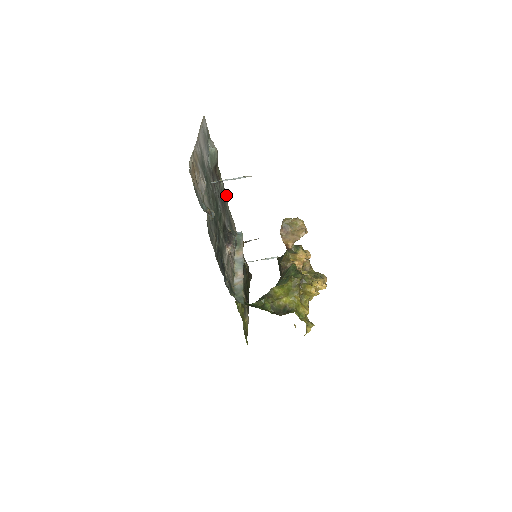
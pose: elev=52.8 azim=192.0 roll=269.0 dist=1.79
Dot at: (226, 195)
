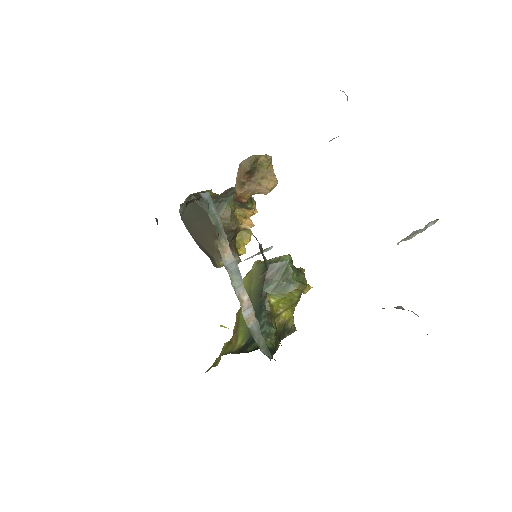
Dot at: occluded
